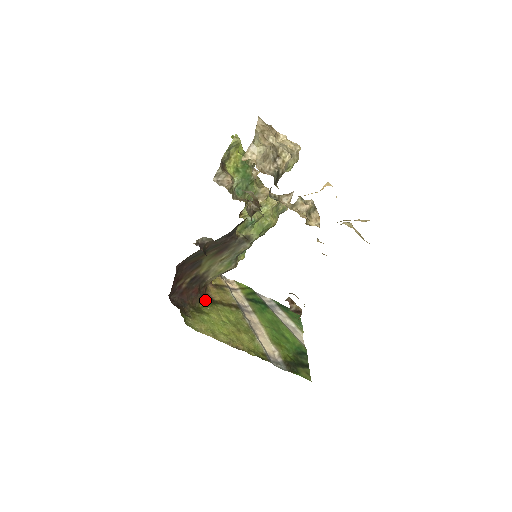
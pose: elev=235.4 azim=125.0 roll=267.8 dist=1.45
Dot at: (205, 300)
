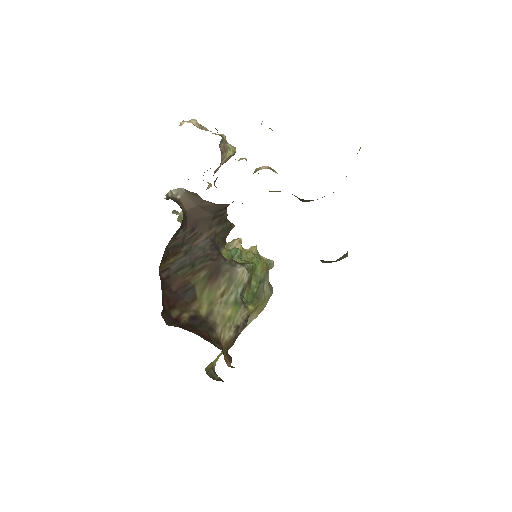
Dot at: occluded
